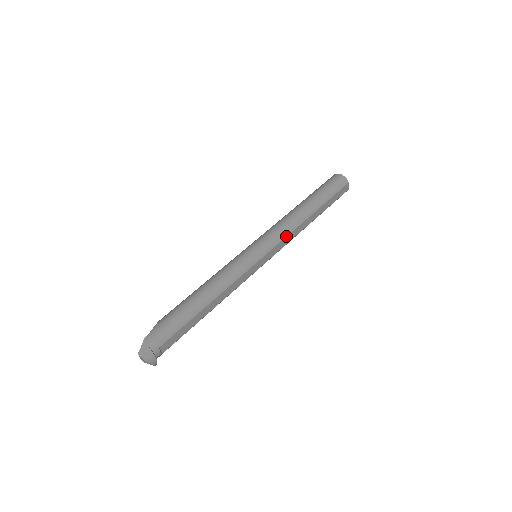
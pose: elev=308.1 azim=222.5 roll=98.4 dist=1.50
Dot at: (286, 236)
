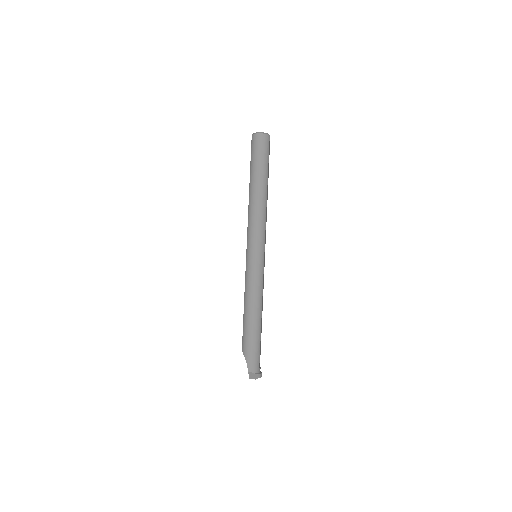
Dot at: (265, 226)
